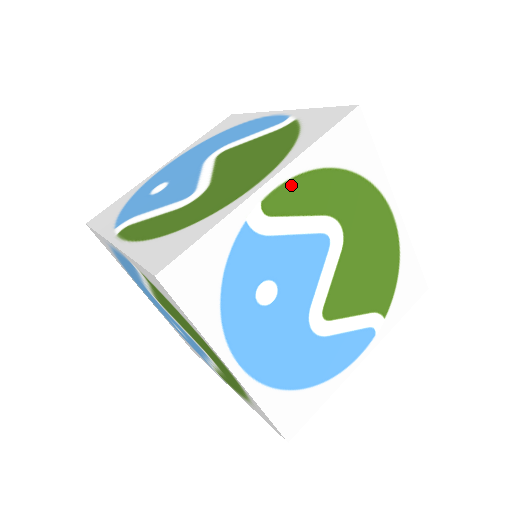
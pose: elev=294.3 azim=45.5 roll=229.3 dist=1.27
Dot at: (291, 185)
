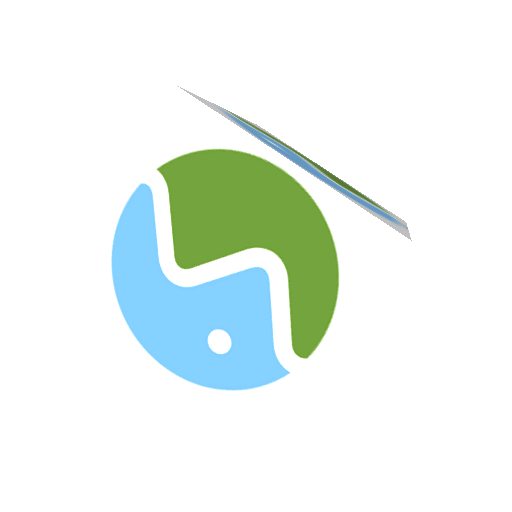
Dot at: (244, 120)
